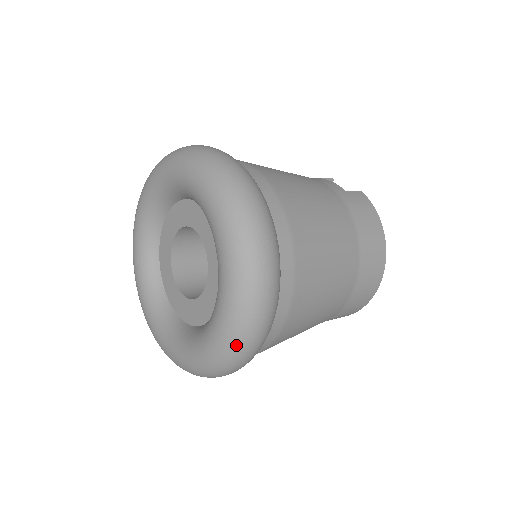
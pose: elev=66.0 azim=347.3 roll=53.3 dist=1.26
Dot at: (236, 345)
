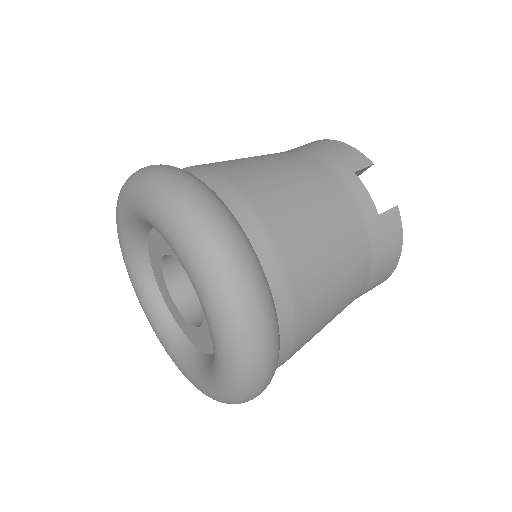
Dot at: occluded
